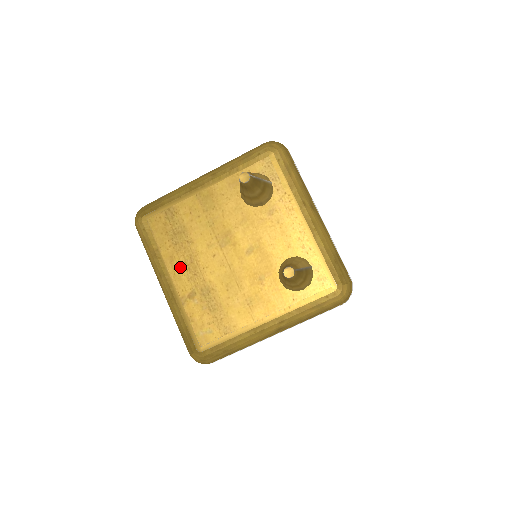
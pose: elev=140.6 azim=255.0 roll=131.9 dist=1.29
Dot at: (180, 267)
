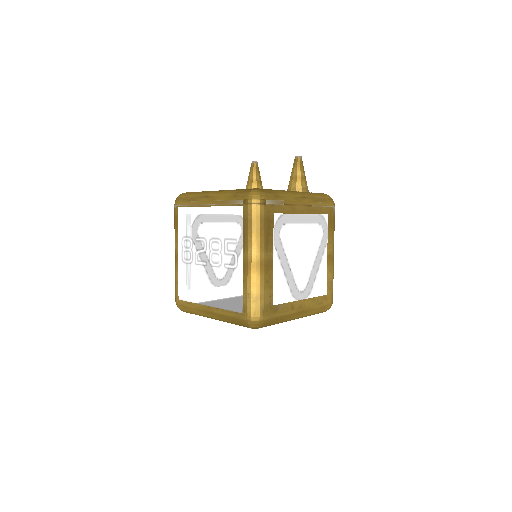
Dot at: occluded
